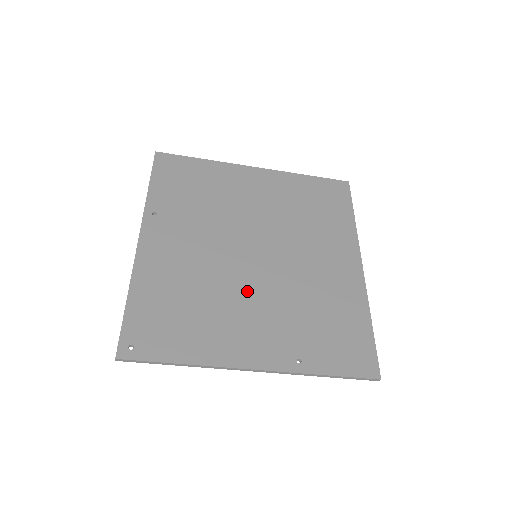
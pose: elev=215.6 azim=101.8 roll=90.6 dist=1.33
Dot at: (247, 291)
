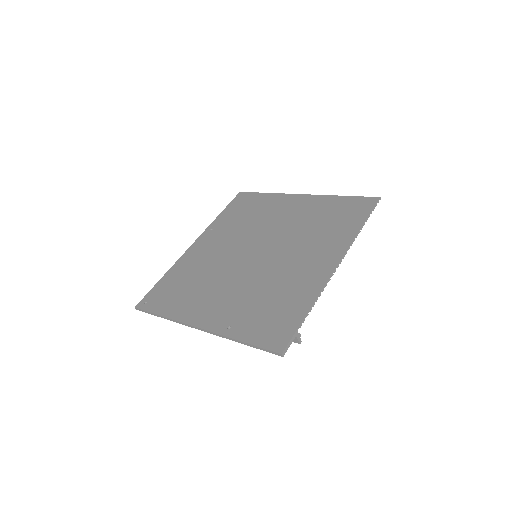
Dot at: (230, 278)
